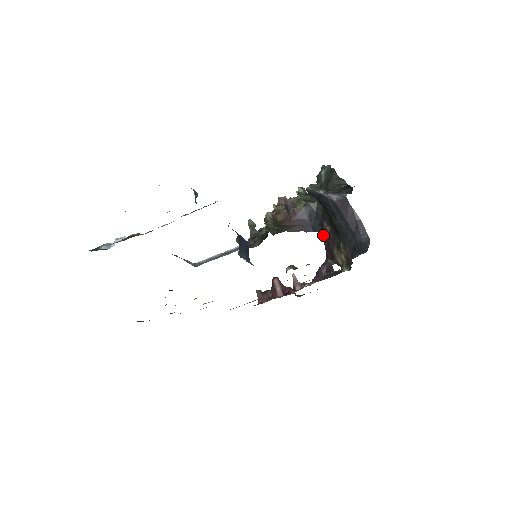
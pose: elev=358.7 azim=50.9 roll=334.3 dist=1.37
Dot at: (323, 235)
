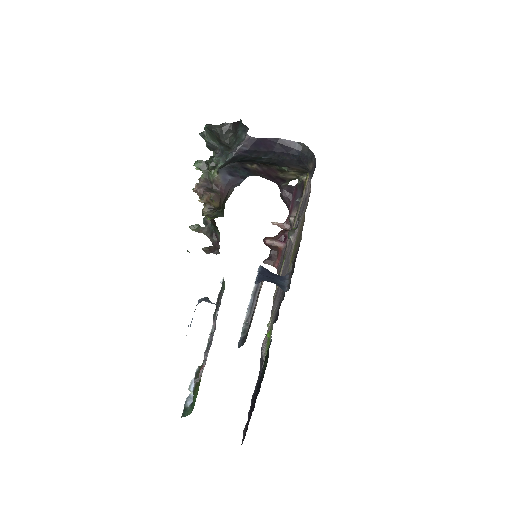
Dot at: (256, 174)
